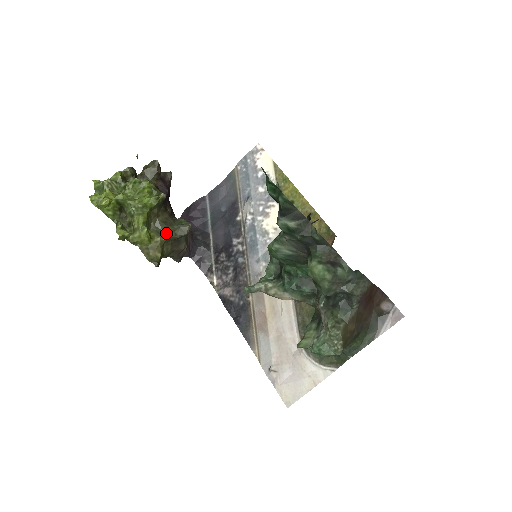
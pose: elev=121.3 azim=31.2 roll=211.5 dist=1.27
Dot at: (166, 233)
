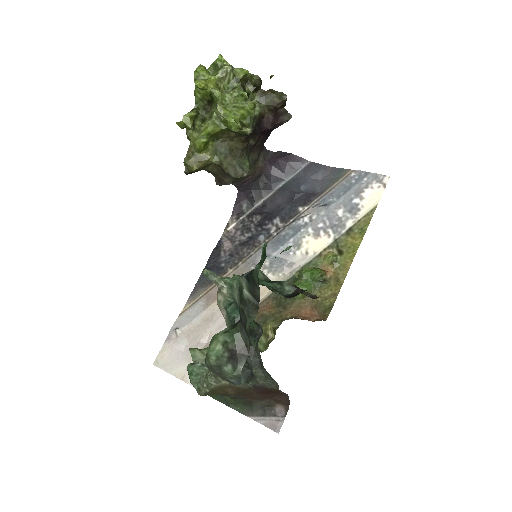
Dot at: (220, 159)
